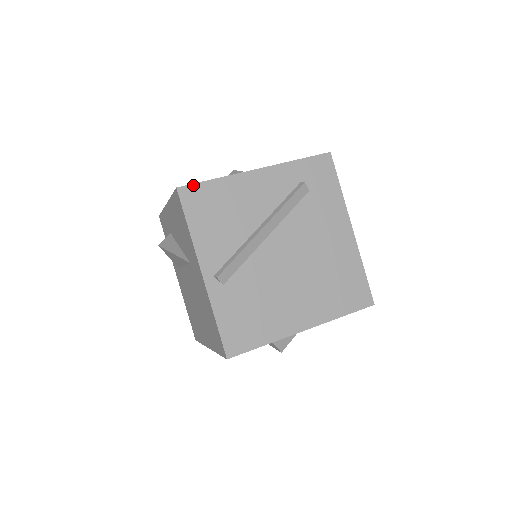
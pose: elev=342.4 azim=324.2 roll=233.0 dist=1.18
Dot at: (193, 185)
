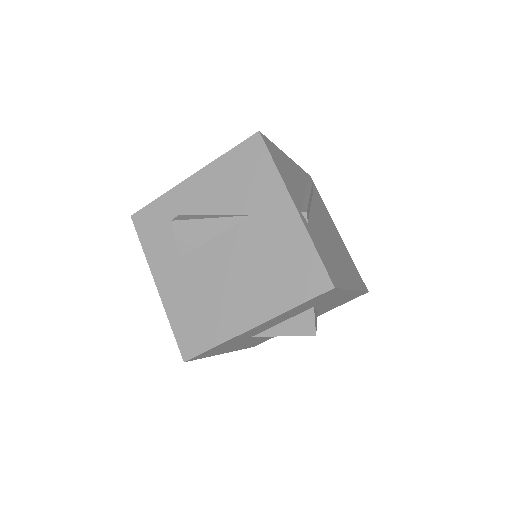
Dot at: (266, 137)
